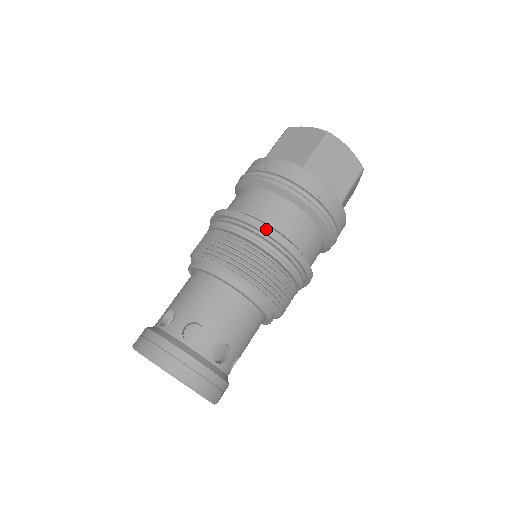
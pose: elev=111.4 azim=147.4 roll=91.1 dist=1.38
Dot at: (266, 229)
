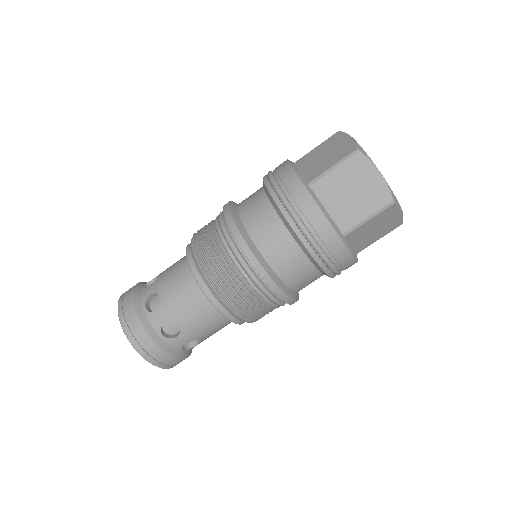
Dot at: (237, 236)
